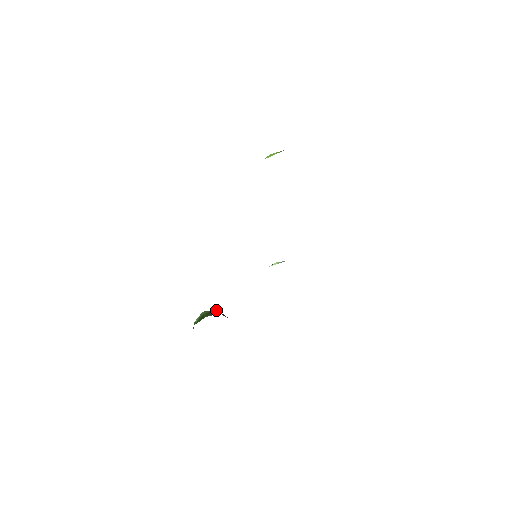
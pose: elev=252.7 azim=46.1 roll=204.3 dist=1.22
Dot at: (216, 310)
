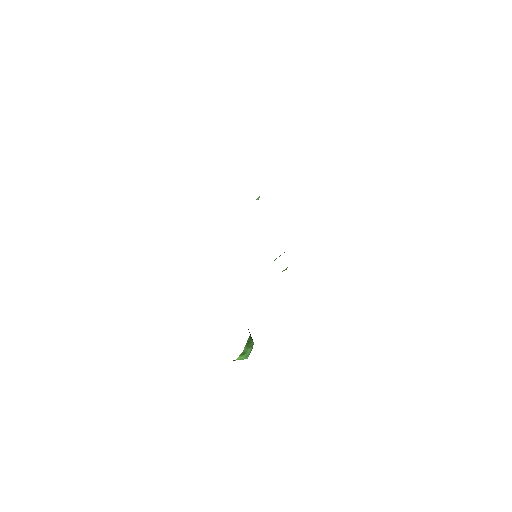
Dot at: occluded
